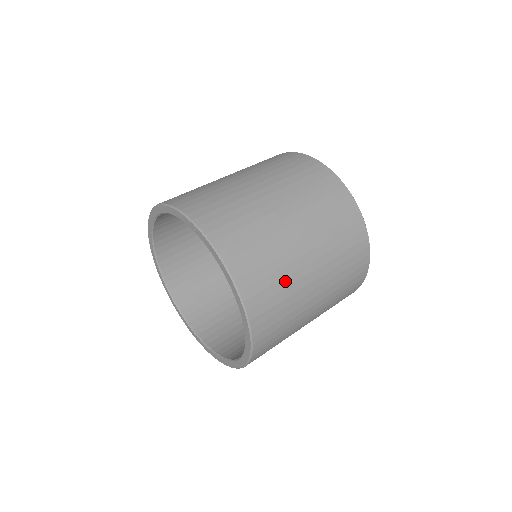
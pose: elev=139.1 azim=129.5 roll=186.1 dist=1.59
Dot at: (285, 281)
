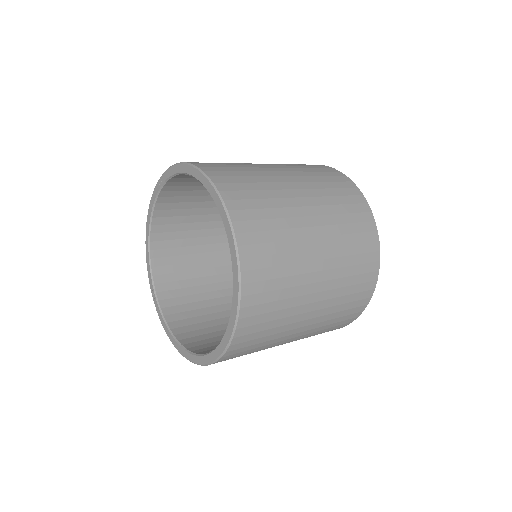
Dot at: (252, 173)
